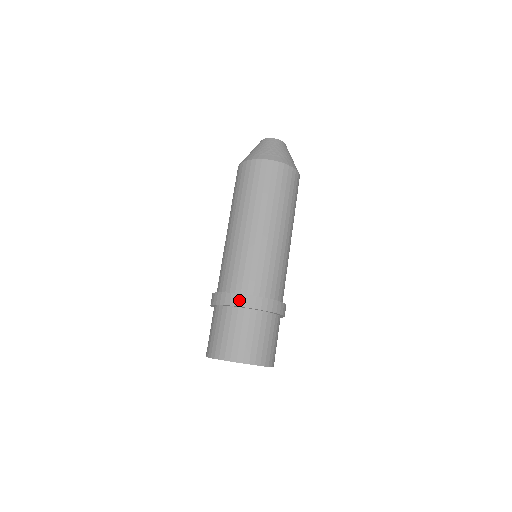
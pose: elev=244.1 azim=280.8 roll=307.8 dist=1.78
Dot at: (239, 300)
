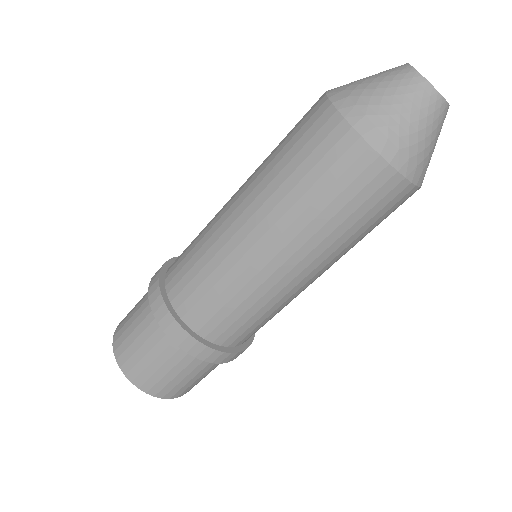
Dot at: (179, 337)
